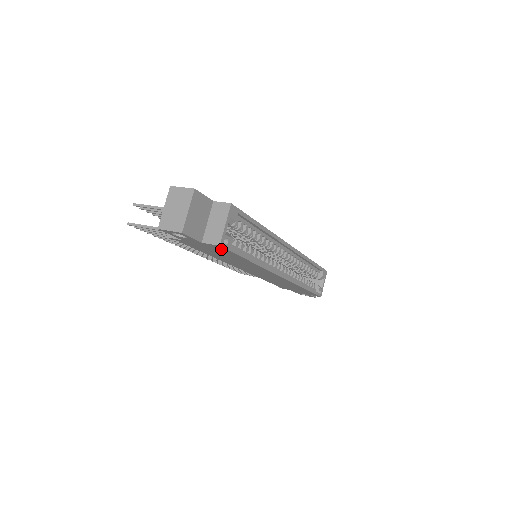
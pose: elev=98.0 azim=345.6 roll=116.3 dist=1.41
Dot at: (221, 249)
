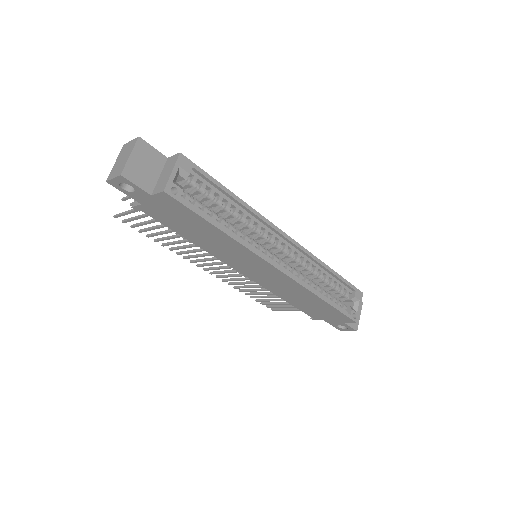
Dot at: (175, 205)
